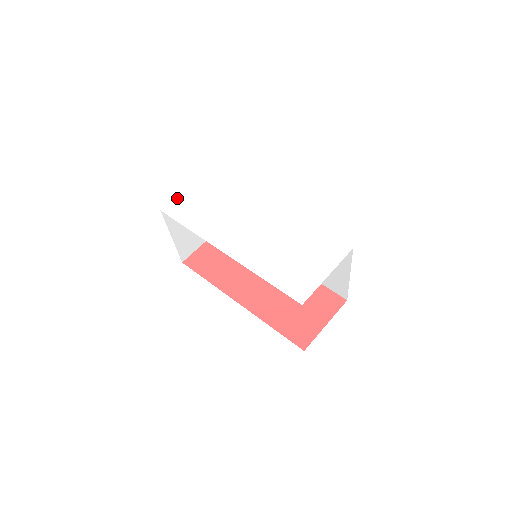
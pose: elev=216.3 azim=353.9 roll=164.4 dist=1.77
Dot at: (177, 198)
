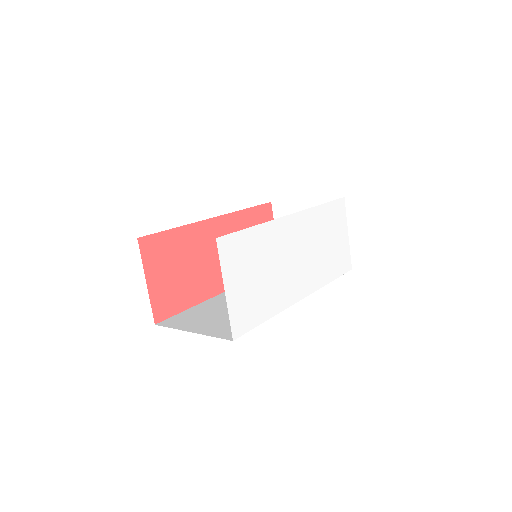
Dot at: (230, 312)
